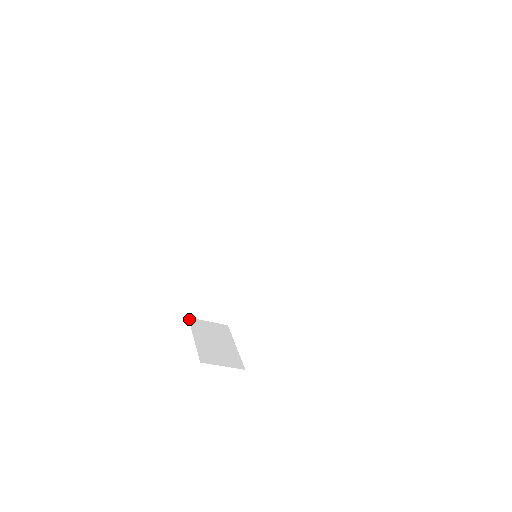
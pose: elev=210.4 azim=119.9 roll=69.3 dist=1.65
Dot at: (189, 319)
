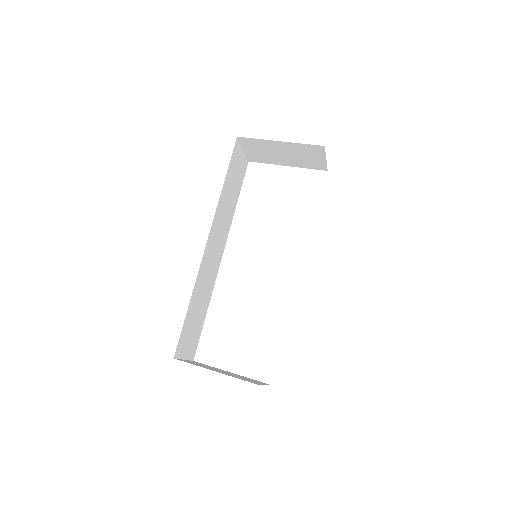
Dot at: (178, 359)
